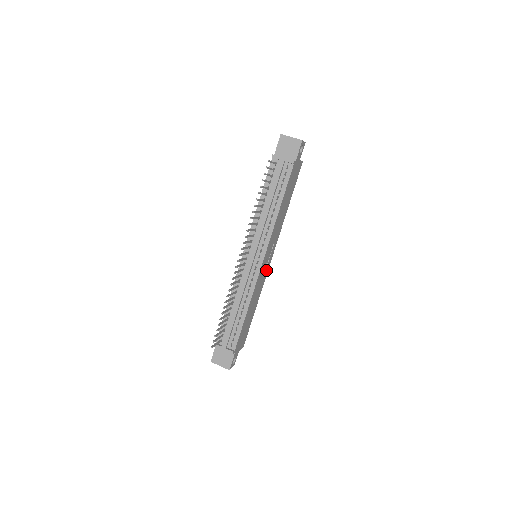
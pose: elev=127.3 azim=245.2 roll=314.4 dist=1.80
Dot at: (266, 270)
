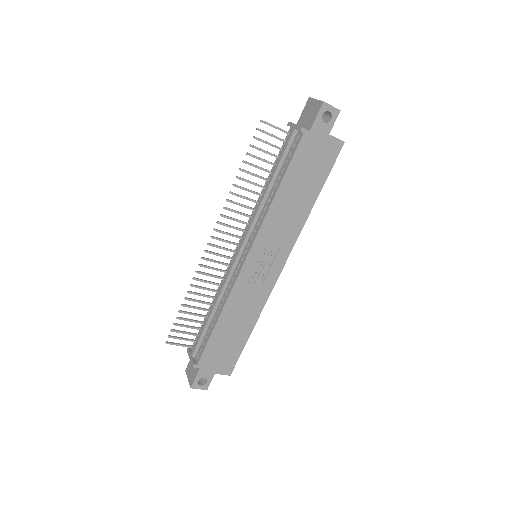
Dot at: (268, 281)
